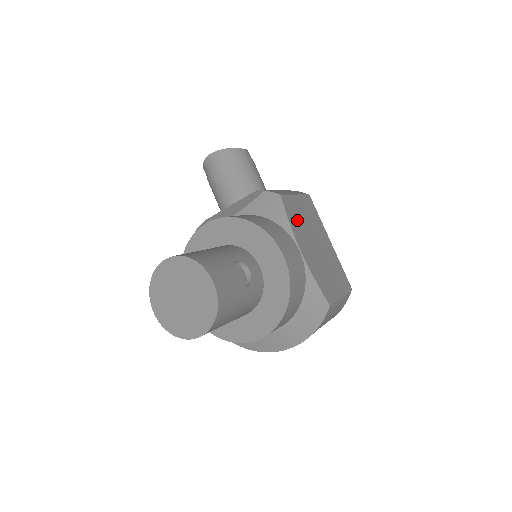
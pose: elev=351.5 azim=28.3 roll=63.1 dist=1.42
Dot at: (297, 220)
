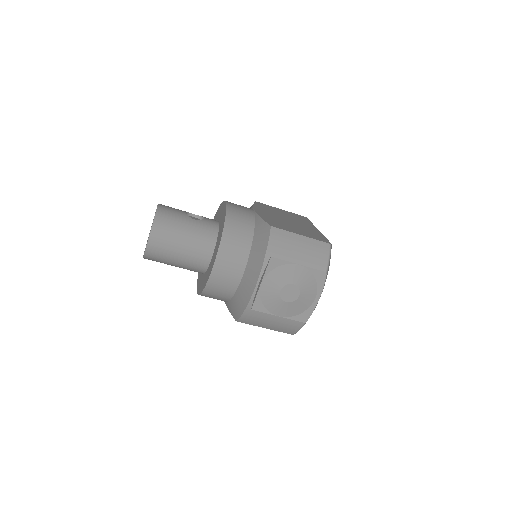
Dot at: (268, 209)
